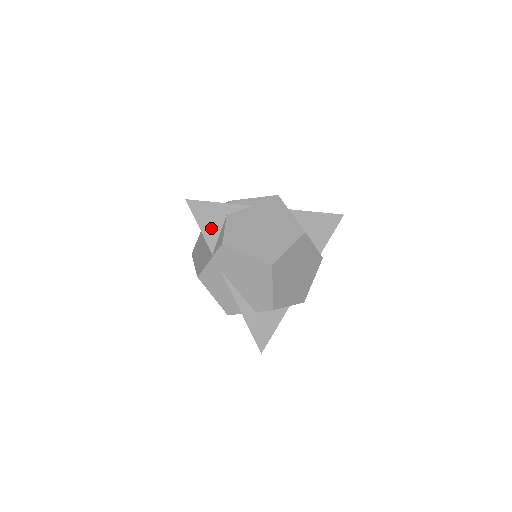
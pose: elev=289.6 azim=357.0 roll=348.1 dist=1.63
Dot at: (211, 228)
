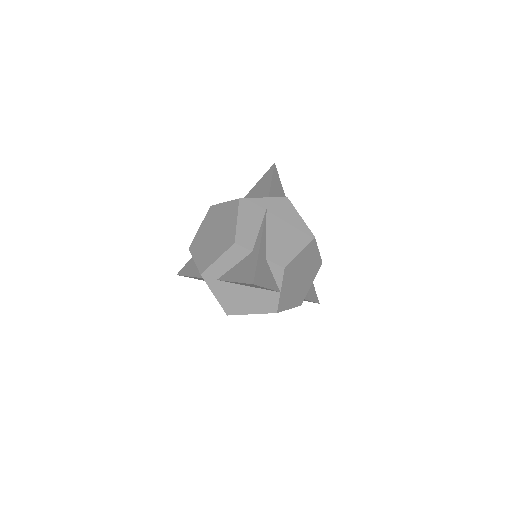
Dot at: (275, 190)
